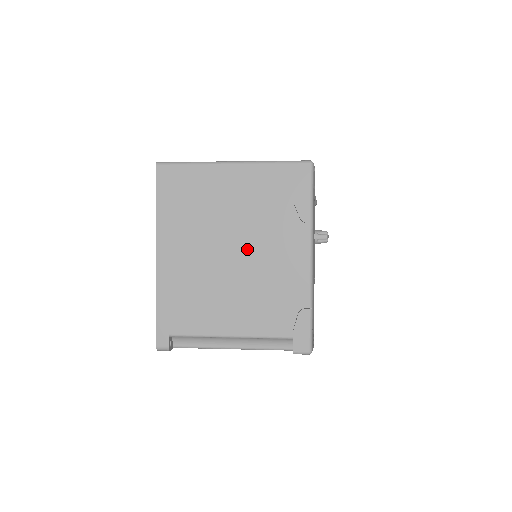
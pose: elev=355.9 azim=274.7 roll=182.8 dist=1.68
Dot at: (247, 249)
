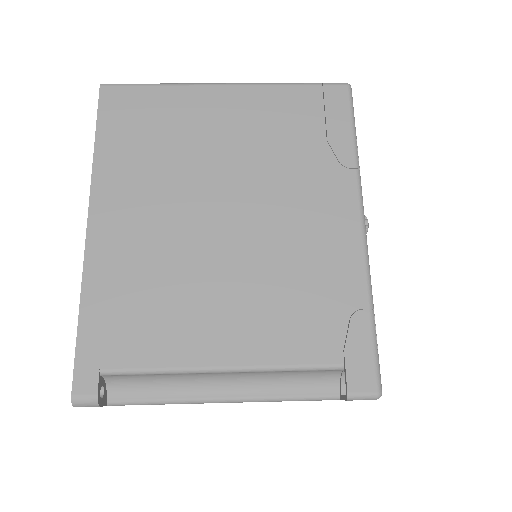
Dot at: (252, 210)
